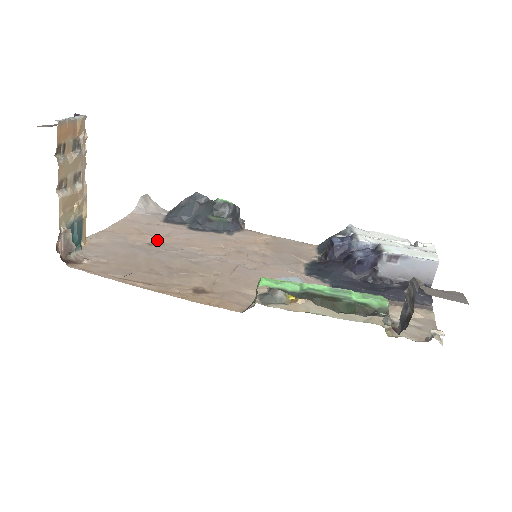
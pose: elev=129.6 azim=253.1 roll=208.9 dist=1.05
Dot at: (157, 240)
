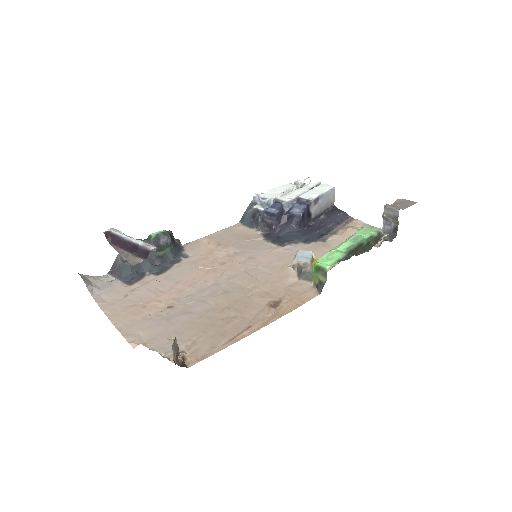
Dot at: (165, 301)
